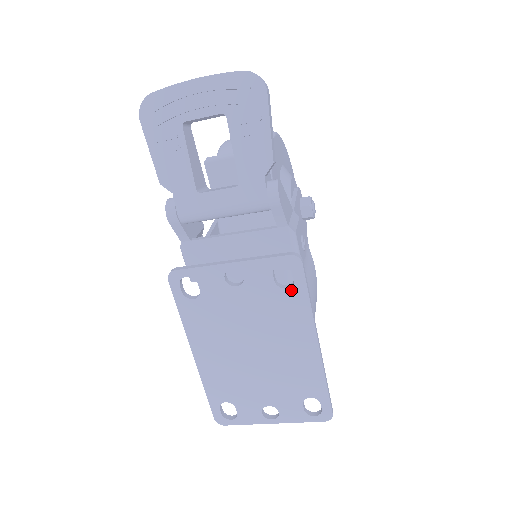
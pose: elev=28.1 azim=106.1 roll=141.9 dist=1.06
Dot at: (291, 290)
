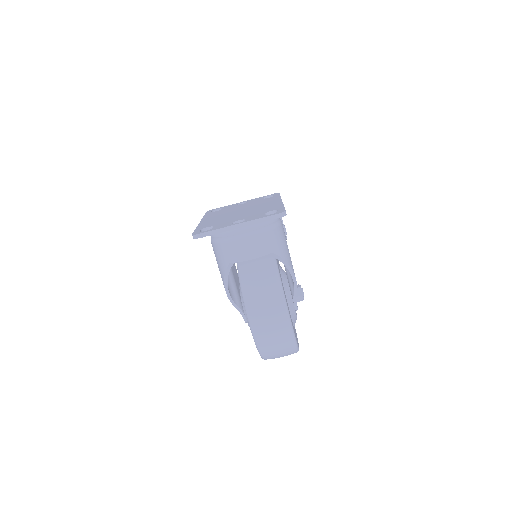
Dot at: (271, 197)
